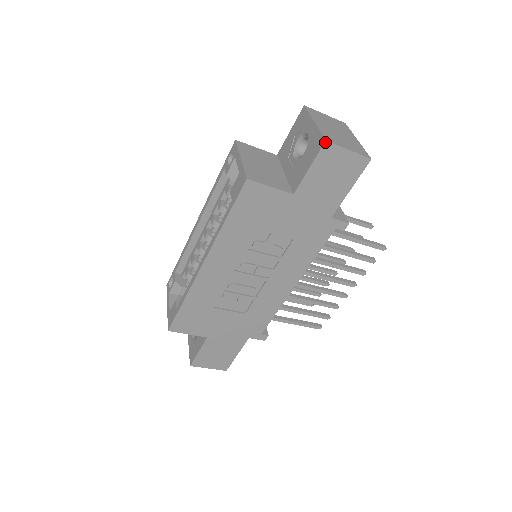
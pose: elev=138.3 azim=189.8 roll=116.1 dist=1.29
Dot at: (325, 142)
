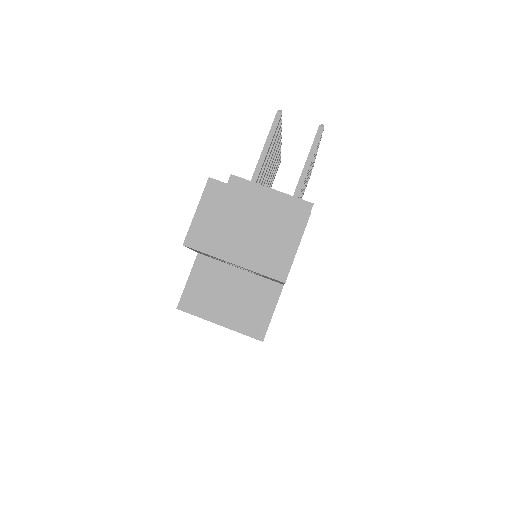
Dot at: occluded
